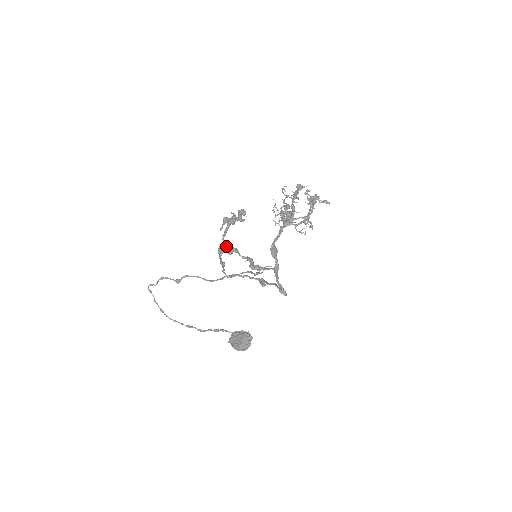
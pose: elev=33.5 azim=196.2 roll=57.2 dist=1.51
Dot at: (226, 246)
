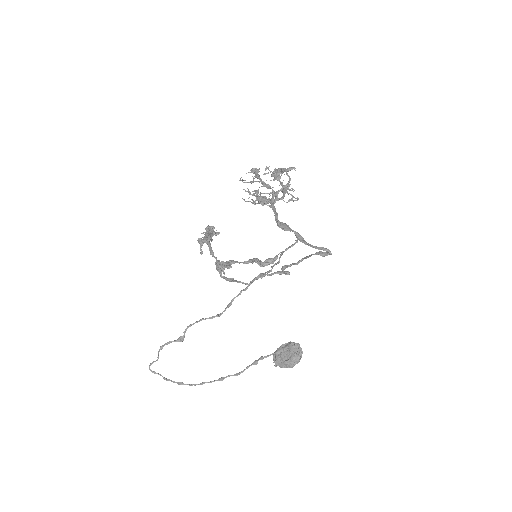
Dot at: occluded
